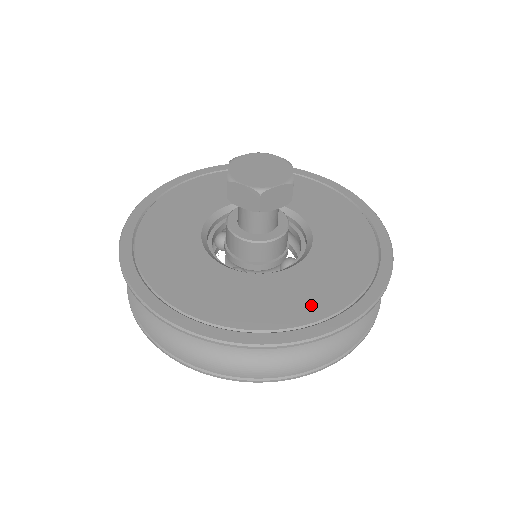
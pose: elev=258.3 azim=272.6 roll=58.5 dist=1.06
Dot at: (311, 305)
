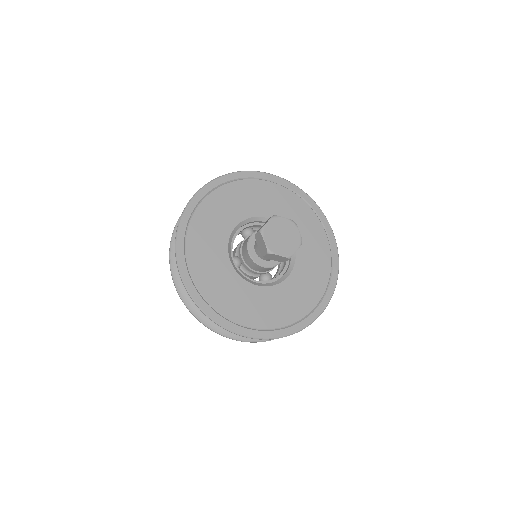
Dot at: (250, 315)
